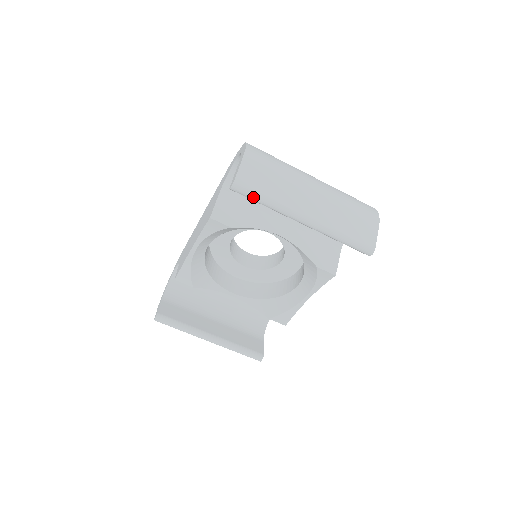
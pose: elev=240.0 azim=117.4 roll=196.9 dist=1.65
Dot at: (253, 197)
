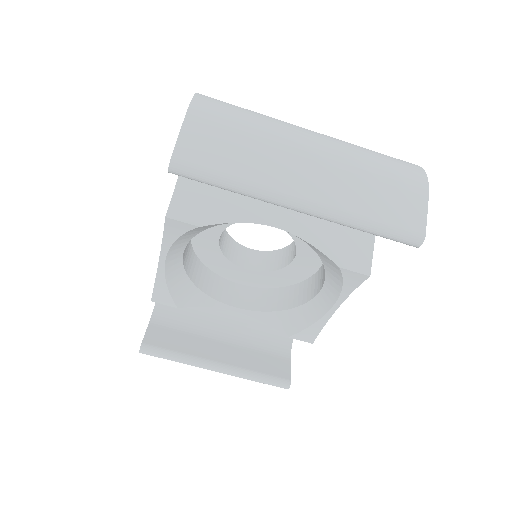
Dot at: (207, 180)
